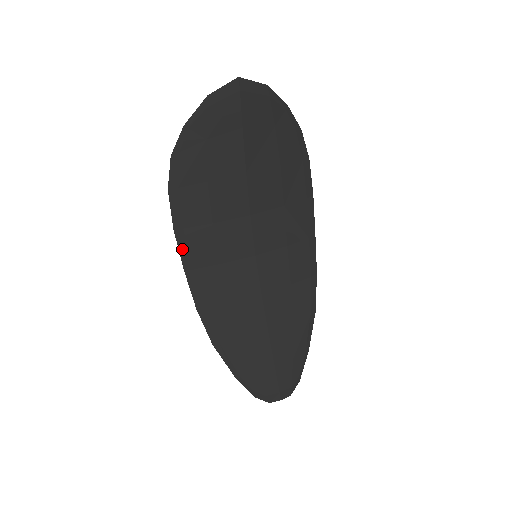
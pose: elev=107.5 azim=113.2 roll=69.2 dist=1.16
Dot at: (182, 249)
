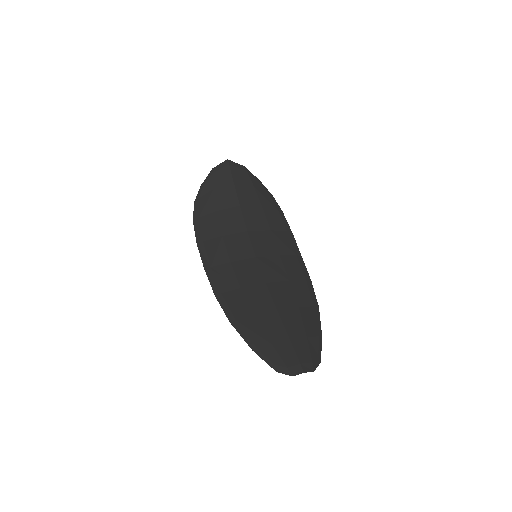
Dot at: (202, 255)
